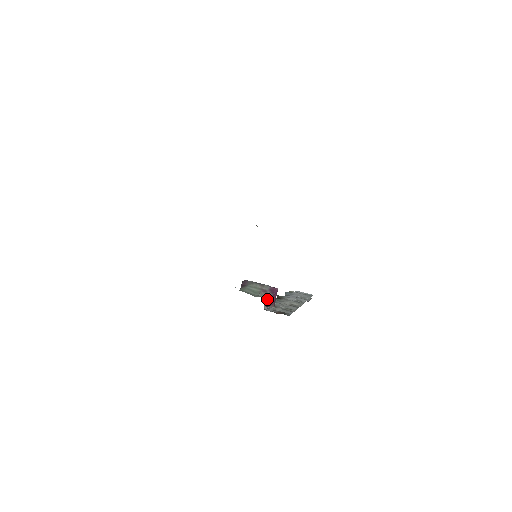
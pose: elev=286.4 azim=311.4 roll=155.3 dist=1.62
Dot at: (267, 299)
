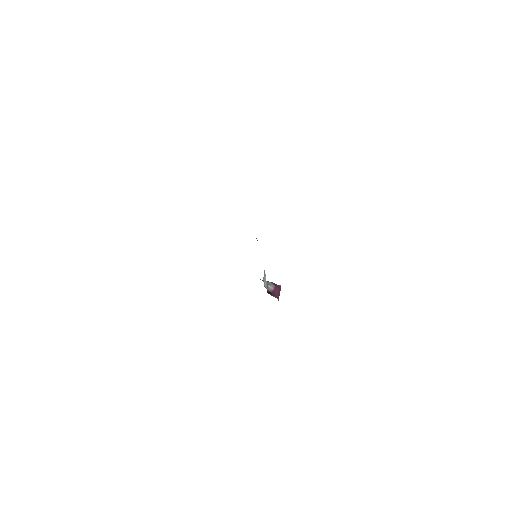
Dot at: (268, 286)
